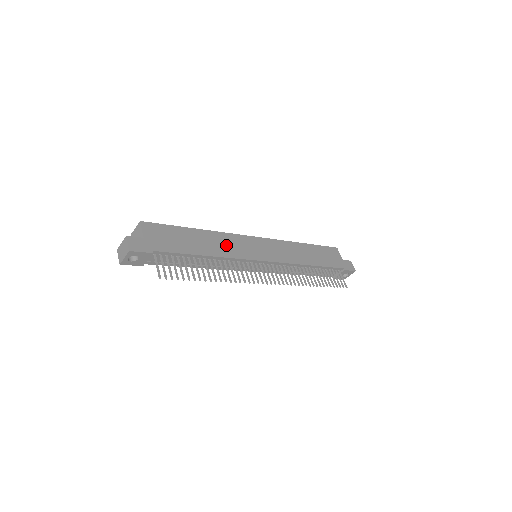
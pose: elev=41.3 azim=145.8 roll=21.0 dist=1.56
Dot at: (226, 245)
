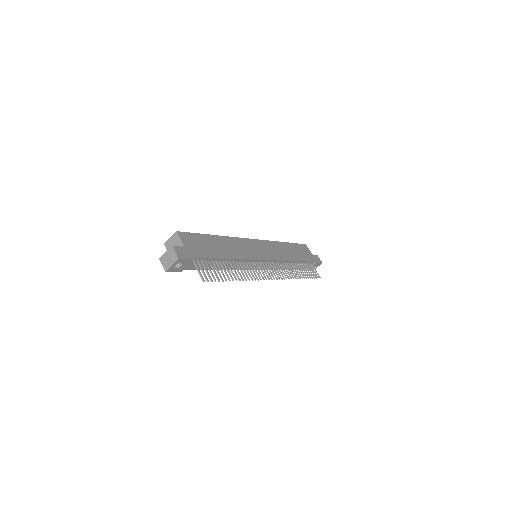
Dot at: (238, 248)
